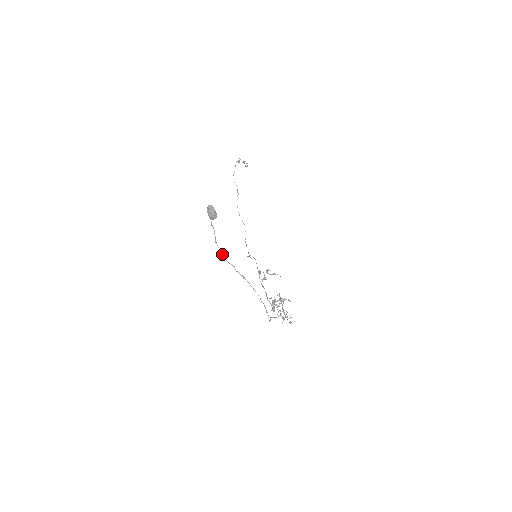
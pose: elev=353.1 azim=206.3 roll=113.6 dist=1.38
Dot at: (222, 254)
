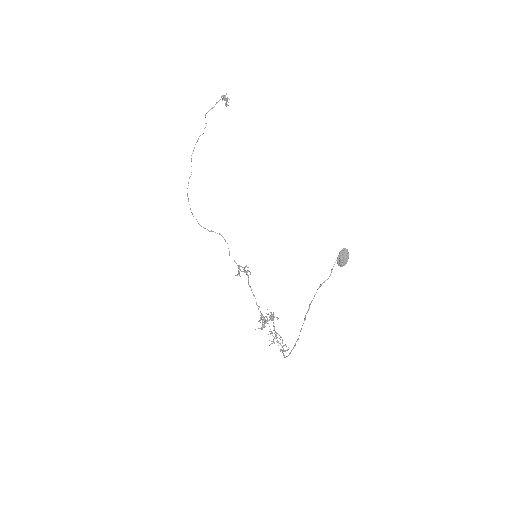
Dot at: (313, 298)
